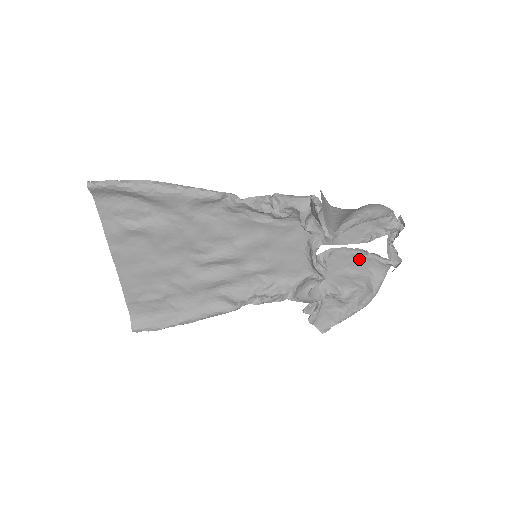
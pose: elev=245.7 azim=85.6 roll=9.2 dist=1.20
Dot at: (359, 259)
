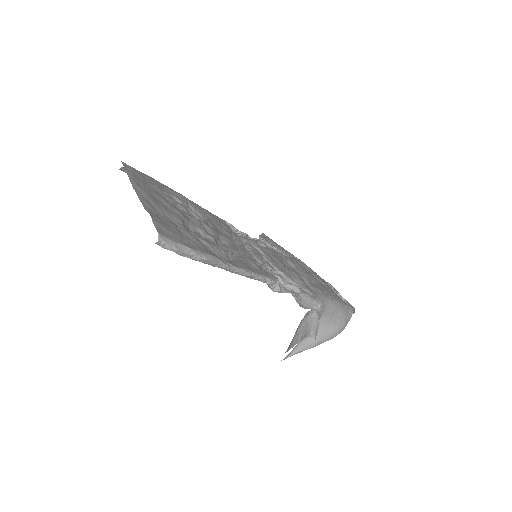
Dot at: (316, 278)
